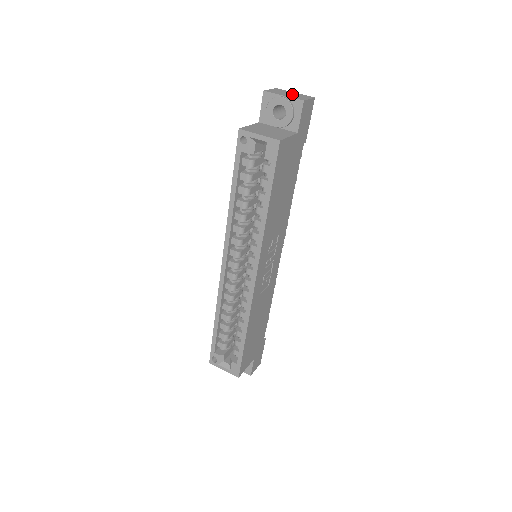
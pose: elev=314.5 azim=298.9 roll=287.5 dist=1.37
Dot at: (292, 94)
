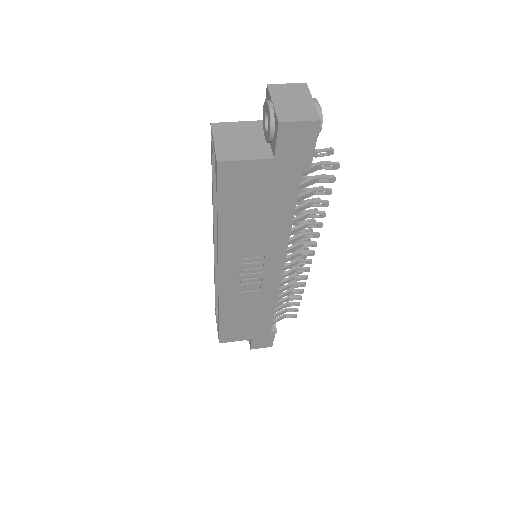
Dot at: (296, 103)
